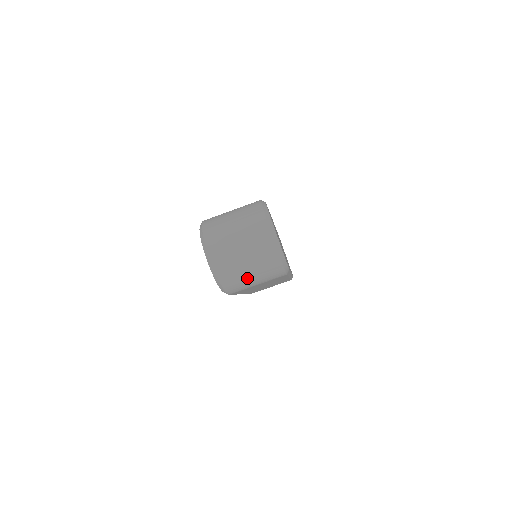
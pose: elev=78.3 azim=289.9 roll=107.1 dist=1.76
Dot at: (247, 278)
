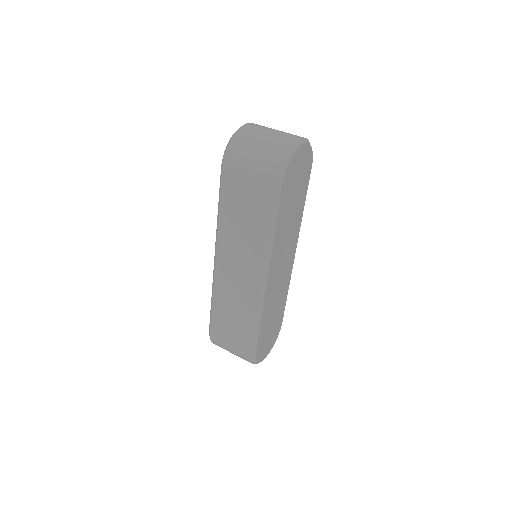
Dot at: (250, 152)
